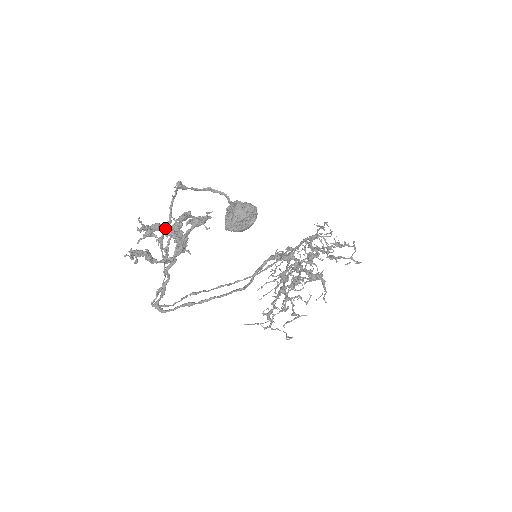
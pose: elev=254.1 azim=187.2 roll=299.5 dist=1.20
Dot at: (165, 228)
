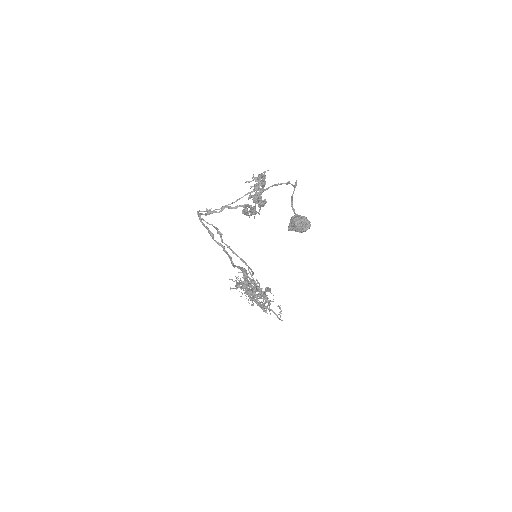
Dot at: (261, 189)
